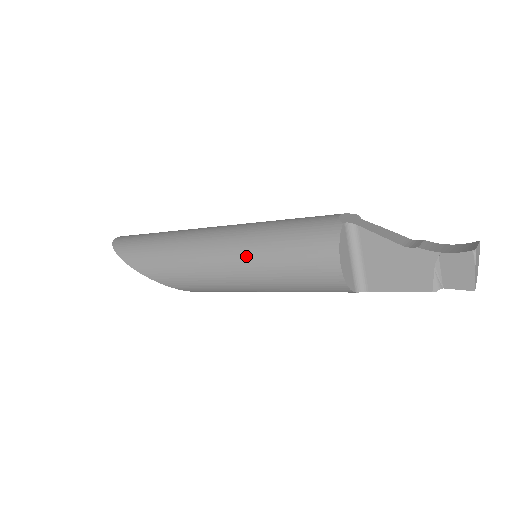
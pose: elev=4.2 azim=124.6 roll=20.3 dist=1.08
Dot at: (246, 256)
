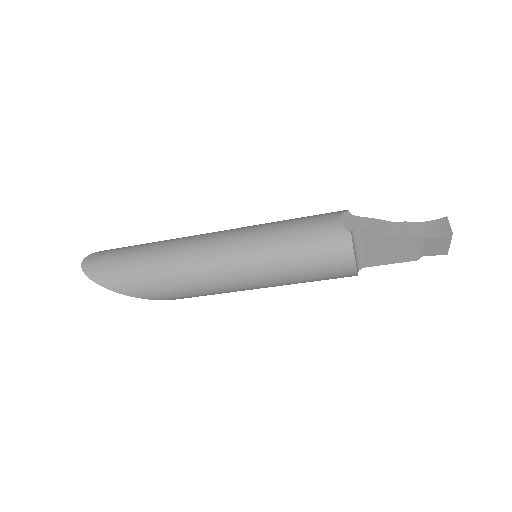
Dot at: (263, 272)
